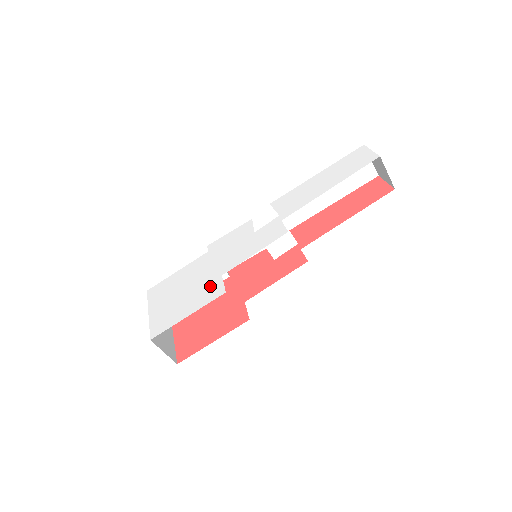
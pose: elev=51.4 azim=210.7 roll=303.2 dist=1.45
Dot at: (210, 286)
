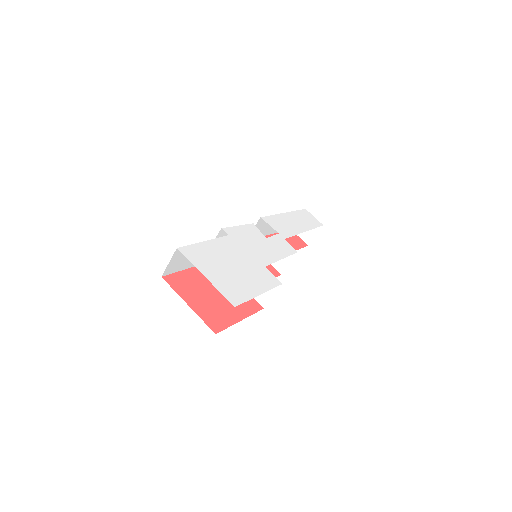
Dot at: (262, 273)
